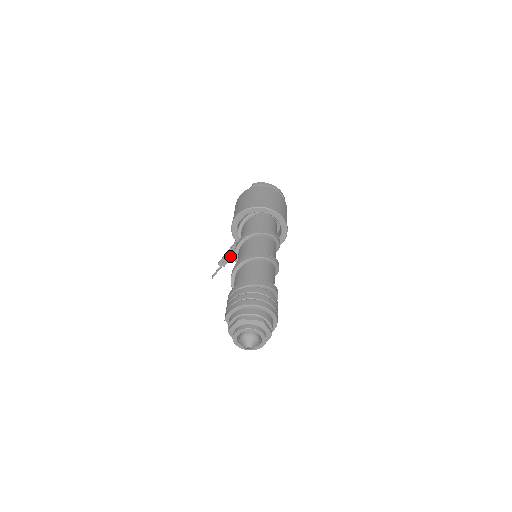
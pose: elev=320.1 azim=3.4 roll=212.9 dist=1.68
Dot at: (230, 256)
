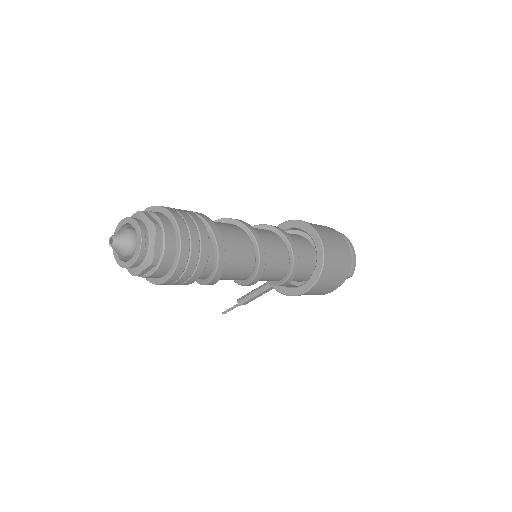
Dot at: (253, 294)
